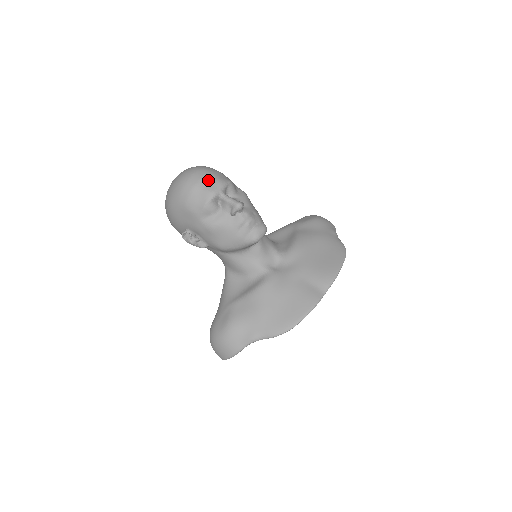
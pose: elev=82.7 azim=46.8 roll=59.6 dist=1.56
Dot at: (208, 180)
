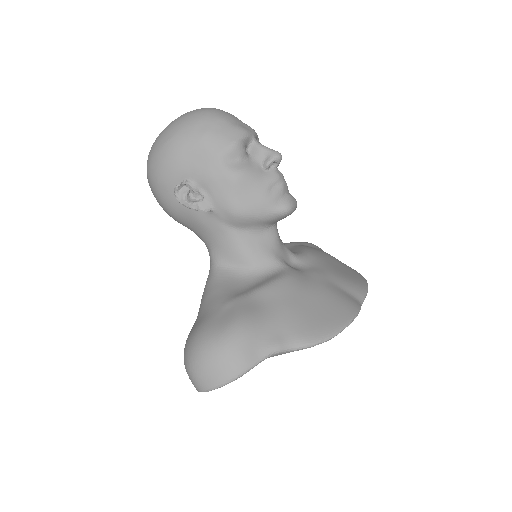
Dot at: (237, 119)
